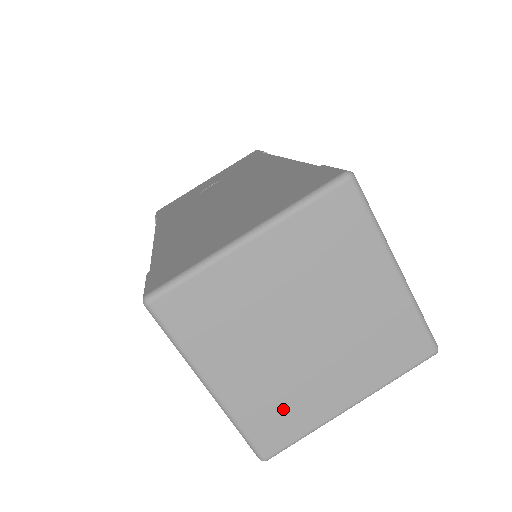
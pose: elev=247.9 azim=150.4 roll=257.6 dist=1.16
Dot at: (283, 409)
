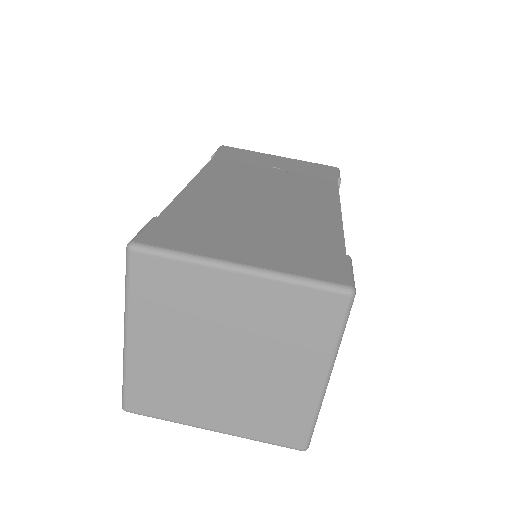
Dot at: (165, 392)
